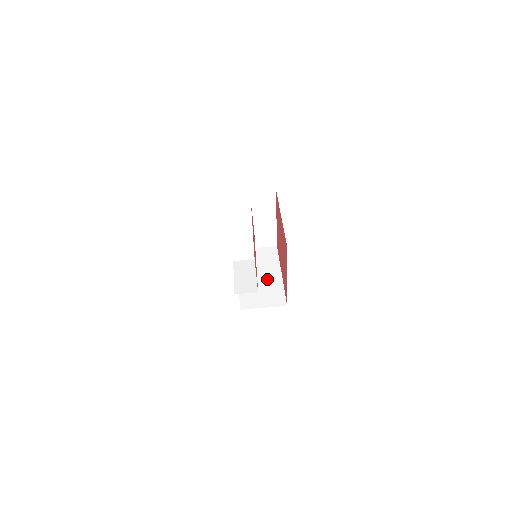
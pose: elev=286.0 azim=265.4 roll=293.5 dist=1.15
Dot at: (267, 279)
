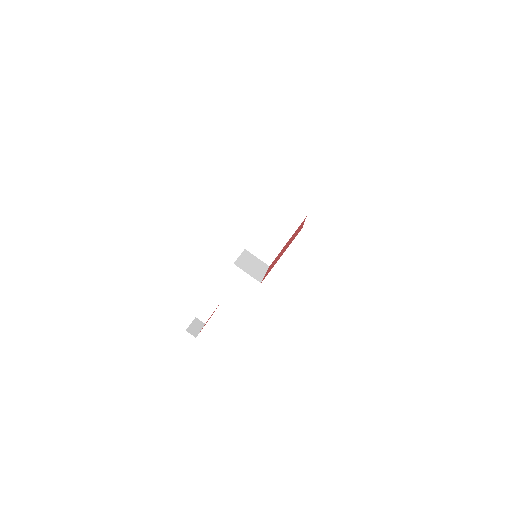
Dot at: (276, 239)
